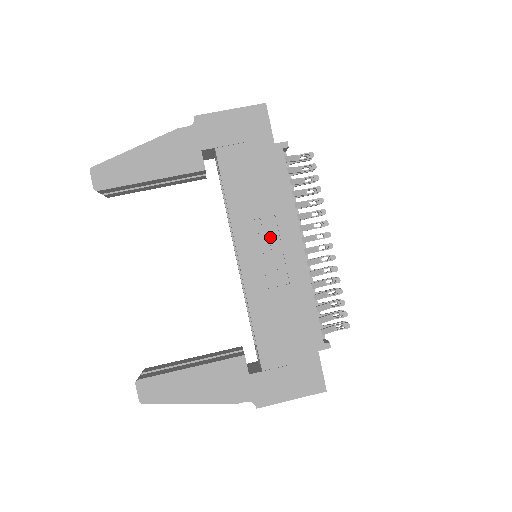
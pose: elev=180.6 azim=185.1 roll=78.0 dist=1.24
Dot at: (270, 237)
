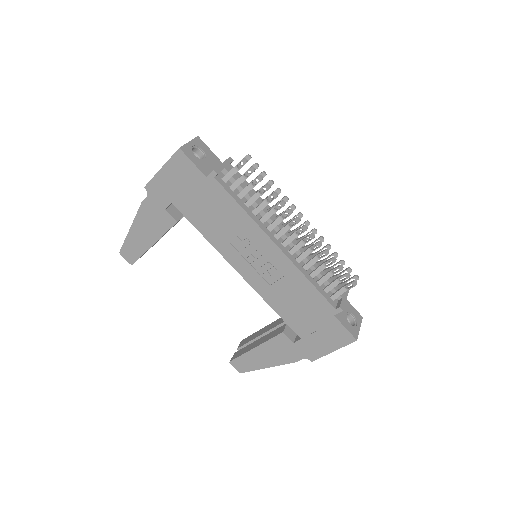
Dot at: (249, 249)
